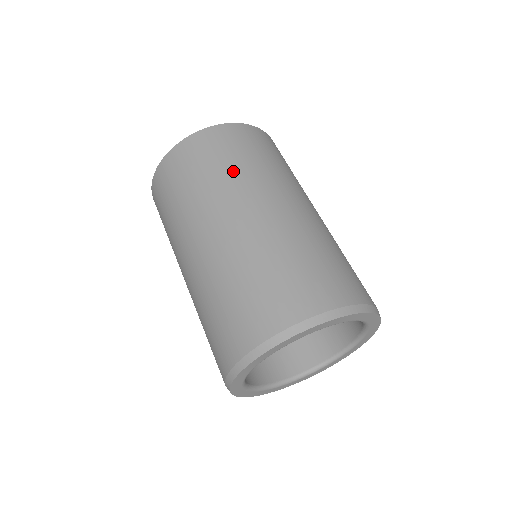
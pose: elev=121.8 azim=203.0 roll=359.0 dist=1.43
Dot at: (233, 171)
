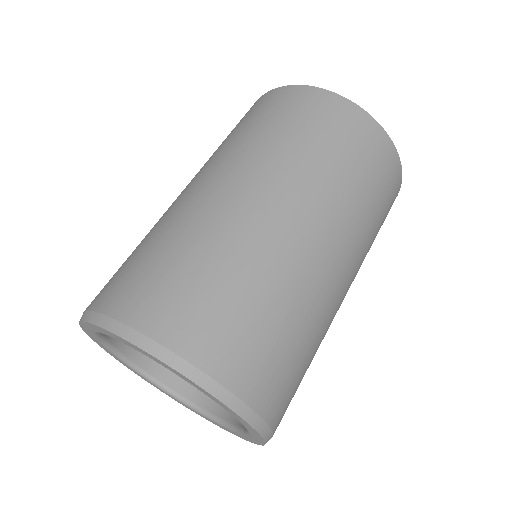
Dot at: (342, 179)
